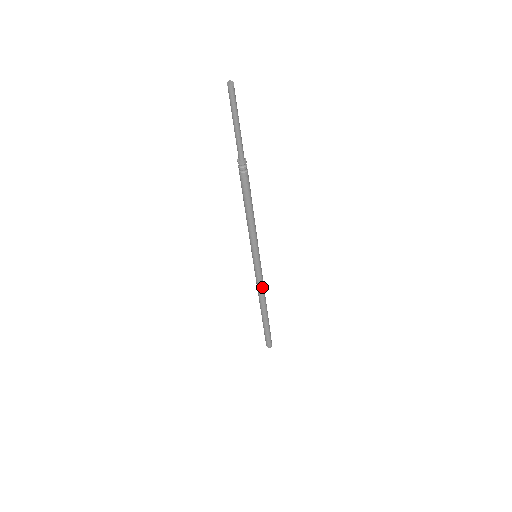
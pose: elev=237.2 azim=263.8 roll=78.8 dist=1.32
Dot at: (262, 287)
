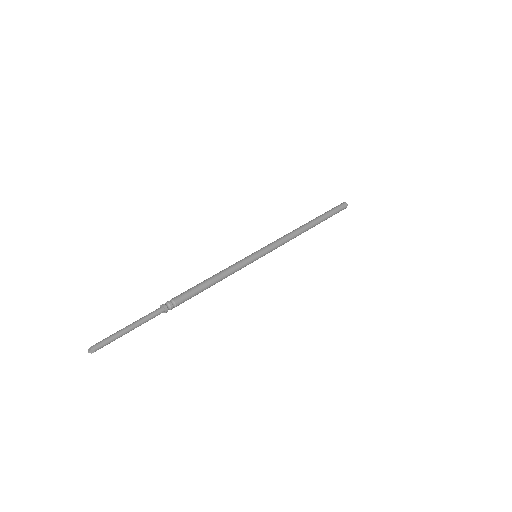
Dot at: occluded
